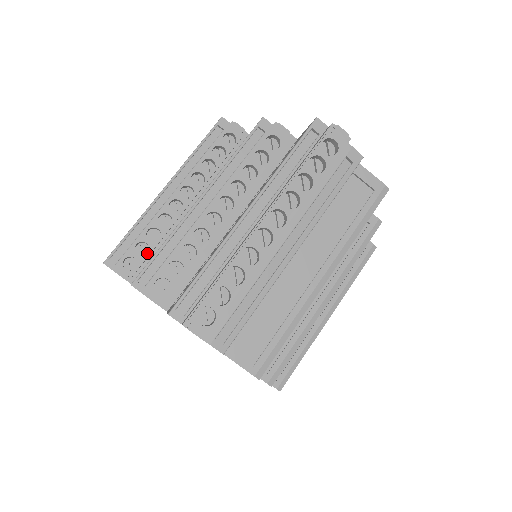
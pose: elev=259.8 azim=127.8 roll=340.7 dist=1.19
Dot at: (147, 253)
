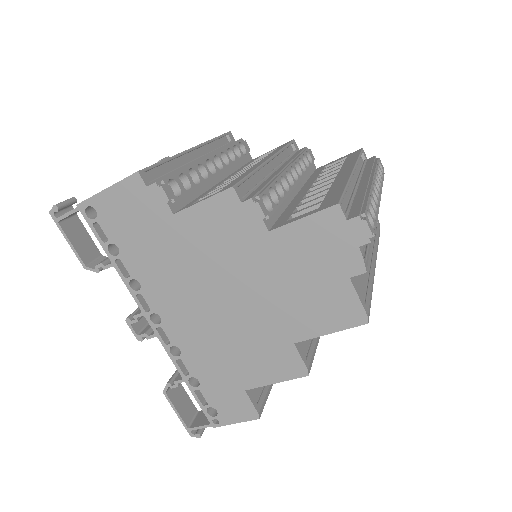
Dot at: occluded
